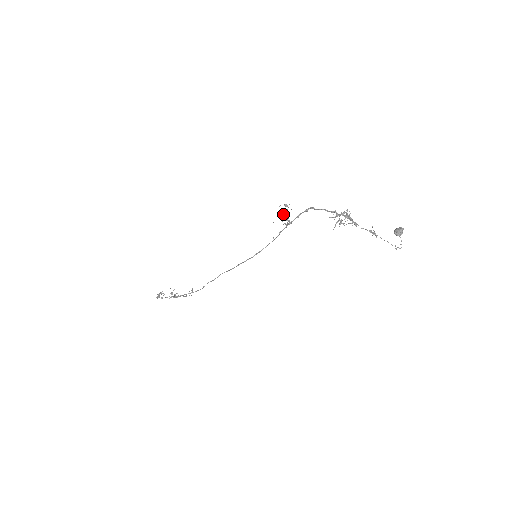
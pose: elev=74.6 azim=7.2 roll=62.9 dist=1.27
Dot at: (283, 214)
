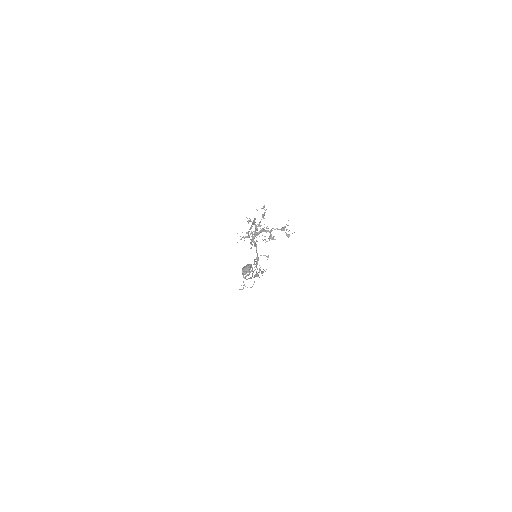
Dot at: (263, 217)
